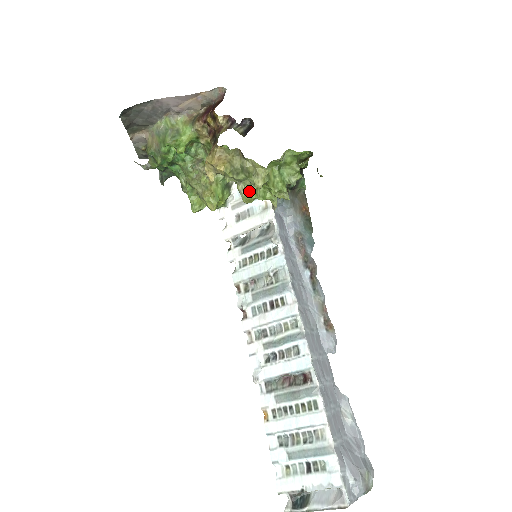
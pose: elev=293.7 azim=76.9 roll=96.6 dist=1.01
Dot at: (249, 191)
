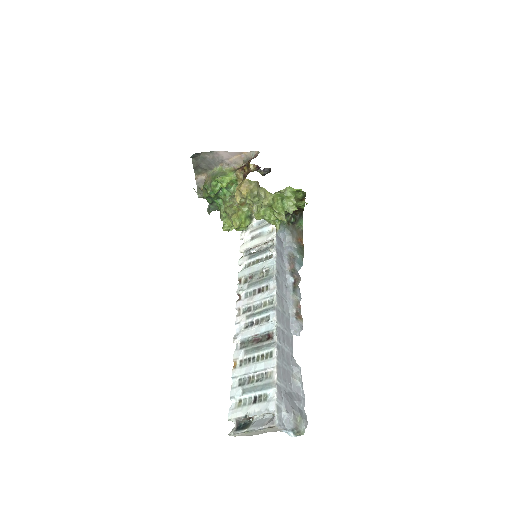
Dot at: (259, 210)
